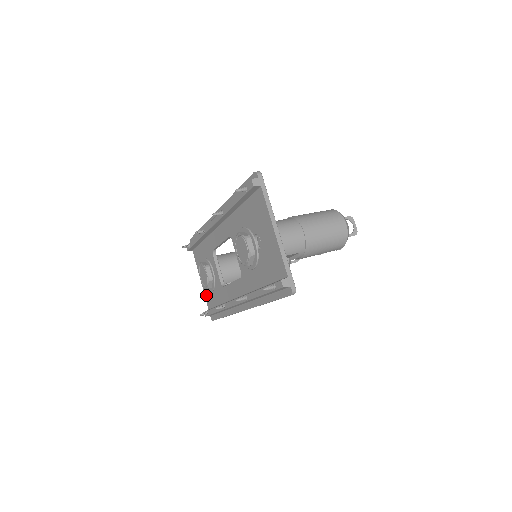
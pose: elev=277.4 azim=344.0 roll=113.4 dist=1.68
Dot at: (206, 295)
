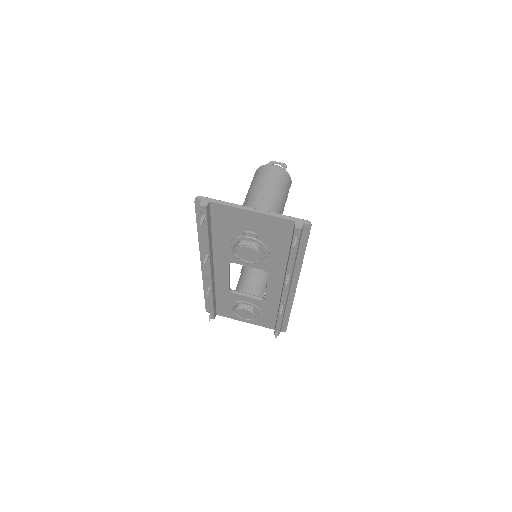
Dot at: (261, 324)
